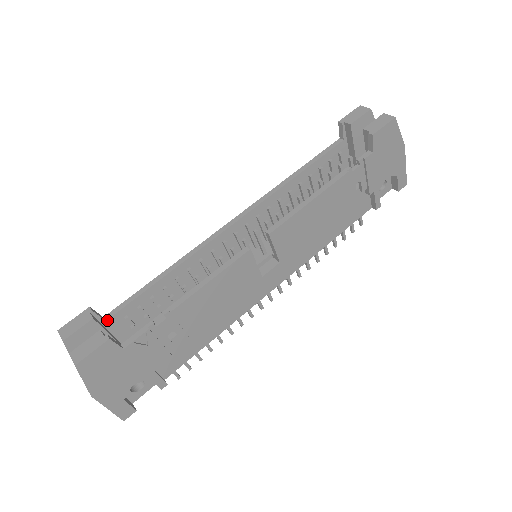
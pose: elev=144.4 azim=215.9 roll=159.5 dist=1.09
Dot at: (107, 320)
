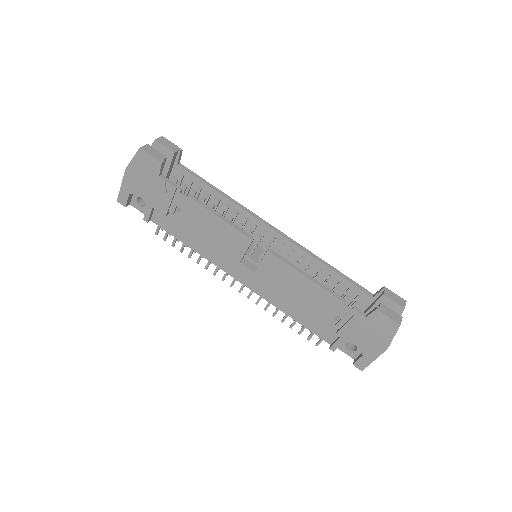
Dot at: (178, 165)
